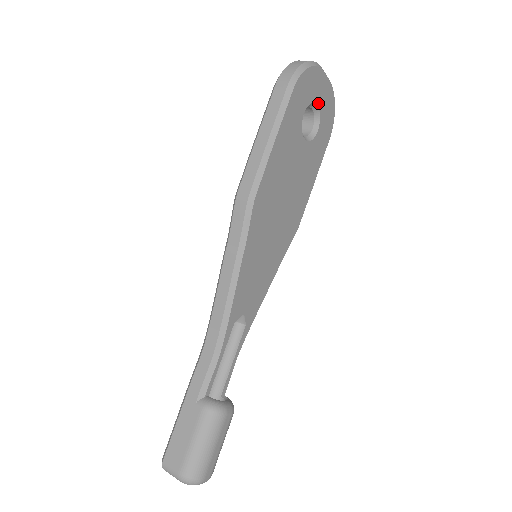
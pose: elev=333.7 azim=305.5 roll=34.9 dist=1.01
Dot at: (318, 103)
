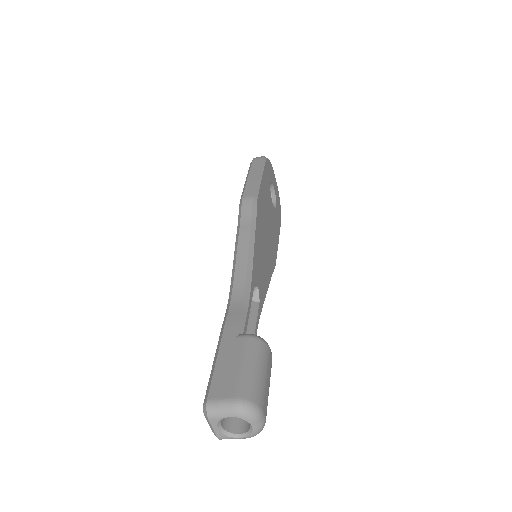
Dot at: (274, 189)
